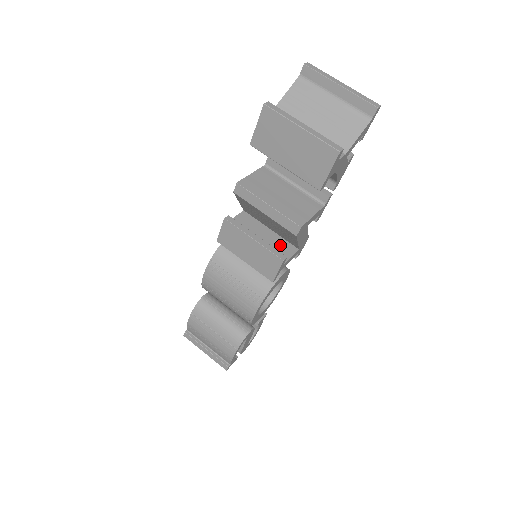
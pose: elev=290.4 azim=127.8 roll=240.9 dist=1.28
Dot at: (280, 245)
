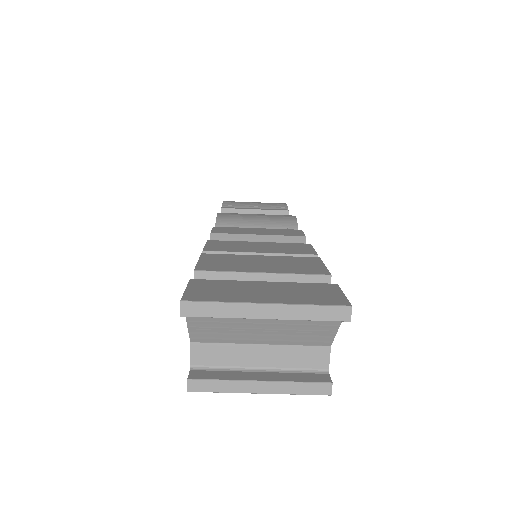
Dot at: occluded
